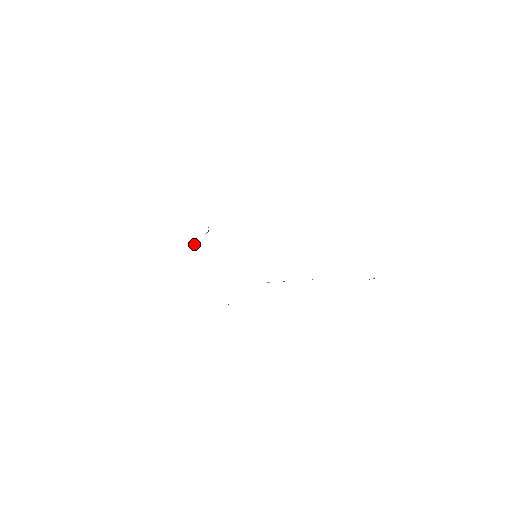
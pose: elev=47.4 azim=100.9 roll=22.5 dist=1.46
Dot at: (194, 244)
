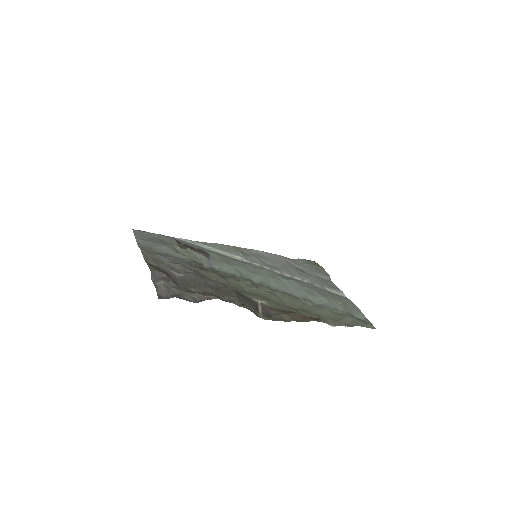
Dot at: (209, 262)
